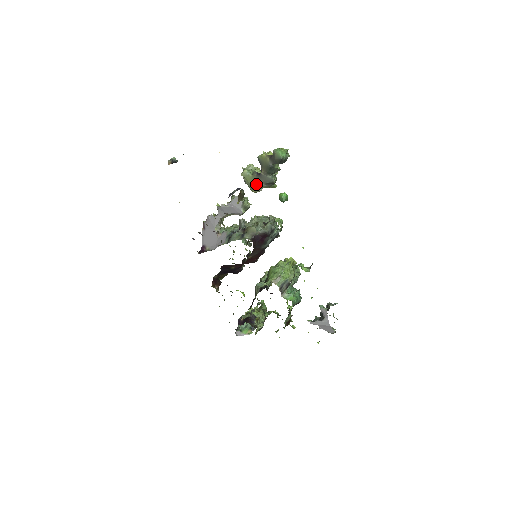
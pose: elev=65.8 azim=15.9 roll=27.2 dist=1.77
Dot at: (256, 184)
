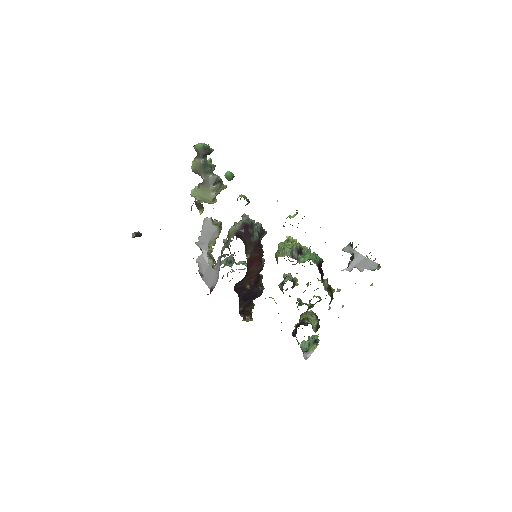
Dot at: (207, 192)
